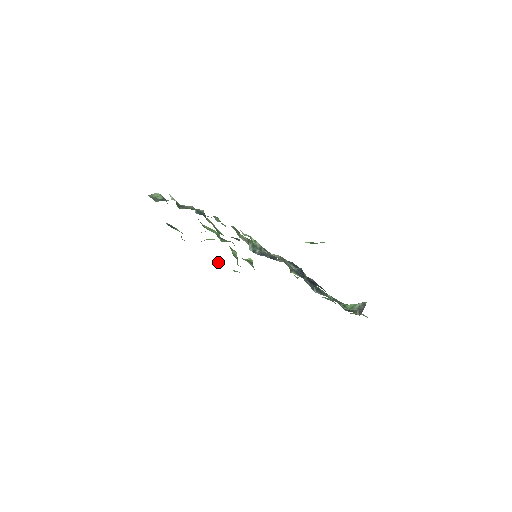
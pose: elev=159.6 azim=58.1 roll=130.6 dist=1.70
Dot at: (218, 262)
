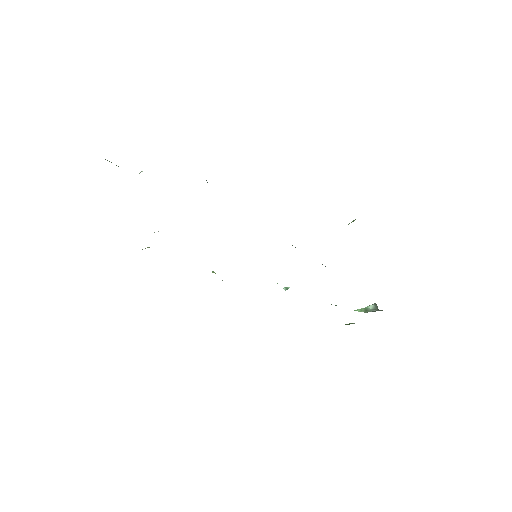
Dot at: occluded
